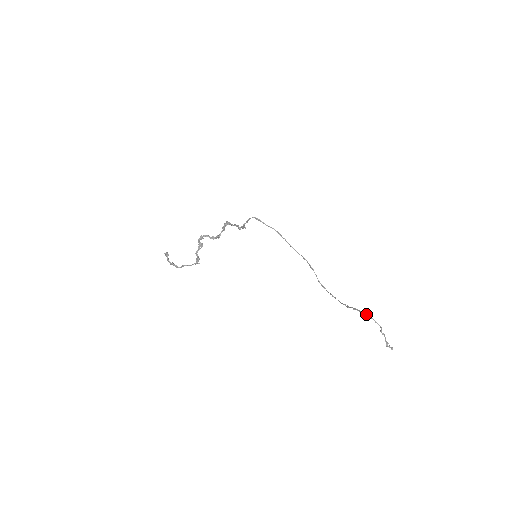
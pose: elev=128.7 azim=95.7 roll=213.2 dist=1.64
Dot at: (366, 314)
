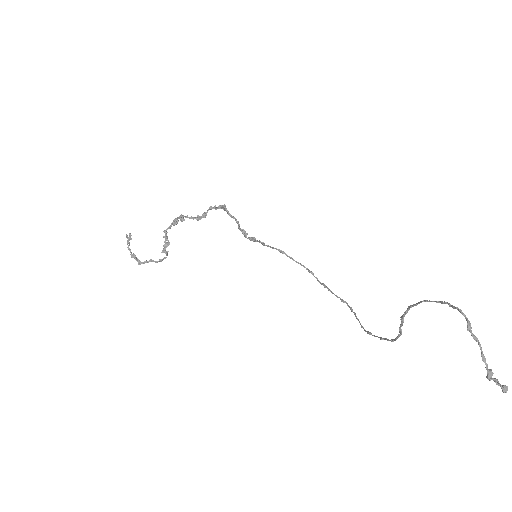
Dot at: occluded
